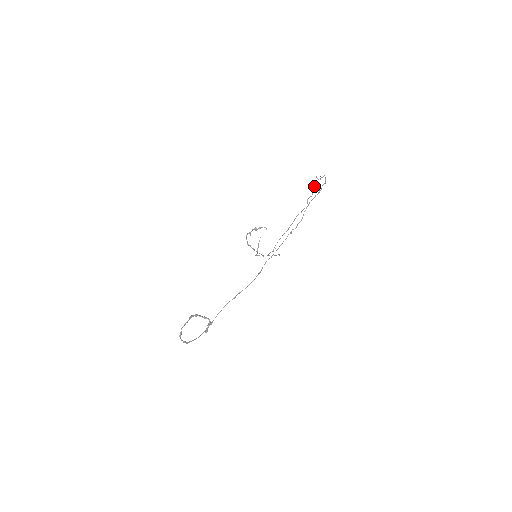
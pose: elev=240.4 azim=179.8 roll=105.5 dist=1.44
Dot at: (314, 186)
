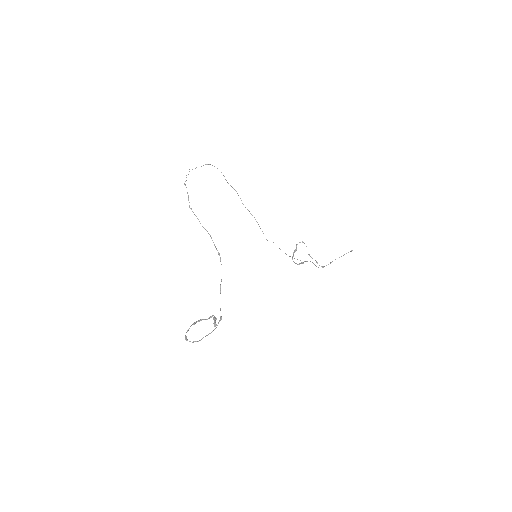
Dot at: occluded
